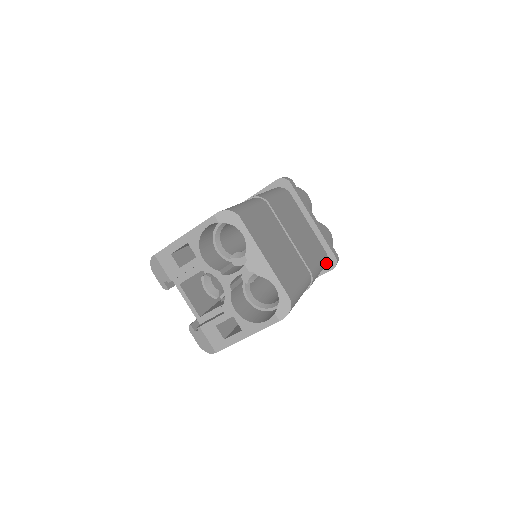
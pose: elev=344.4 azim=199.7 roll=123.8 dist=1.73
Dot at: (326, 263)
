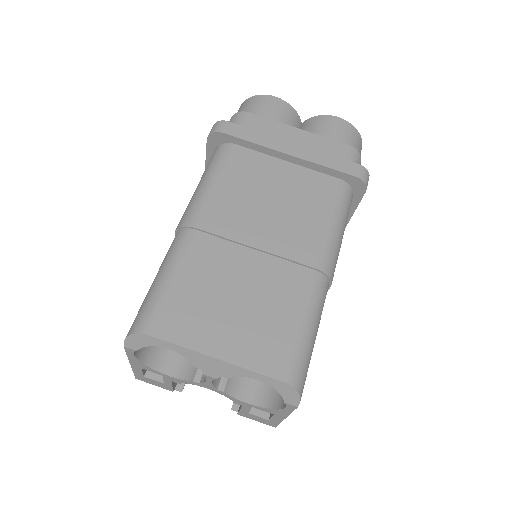
Dot at: (351, 190)
